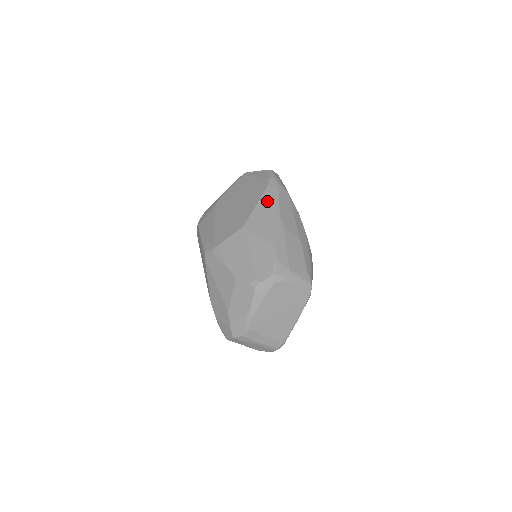
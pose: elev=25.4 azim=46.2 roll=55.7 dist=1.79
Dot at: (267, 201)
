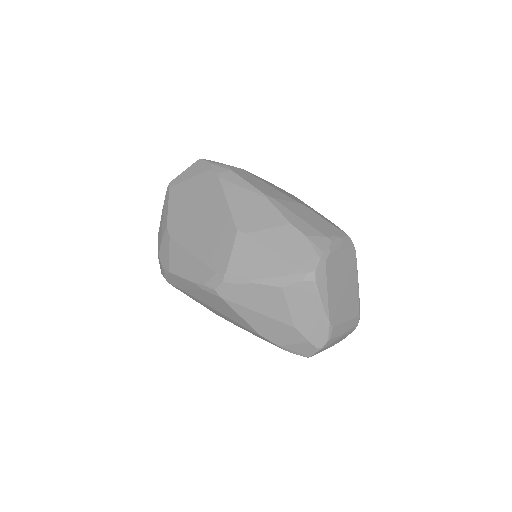
Dot at: (234, 189)
